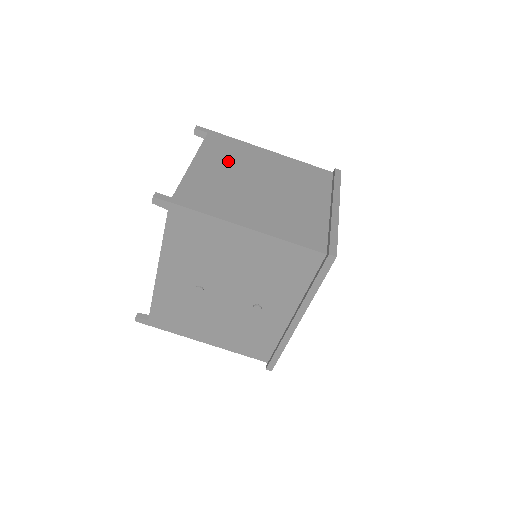
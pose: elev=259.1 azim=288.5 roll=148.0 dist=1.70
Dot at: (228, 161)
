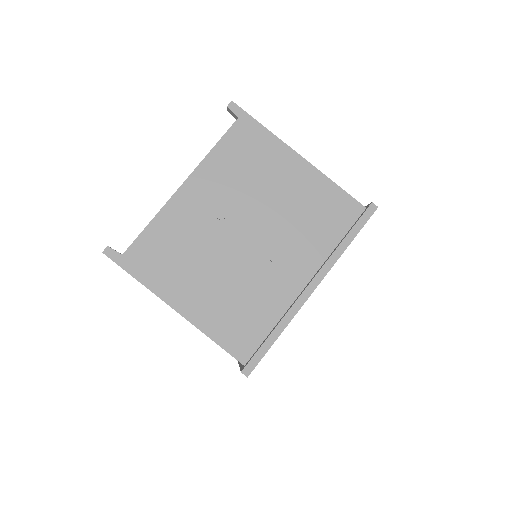
Dot at: occluded
